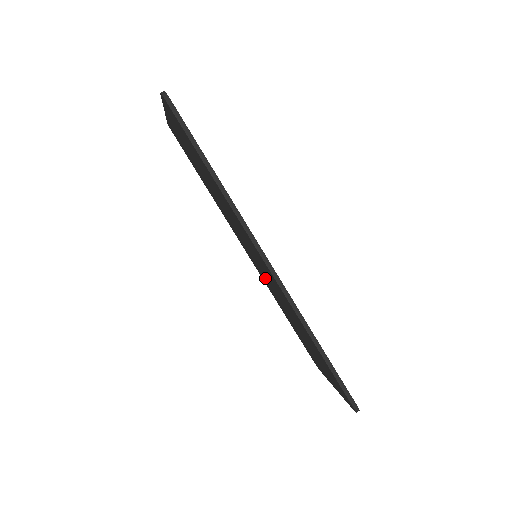
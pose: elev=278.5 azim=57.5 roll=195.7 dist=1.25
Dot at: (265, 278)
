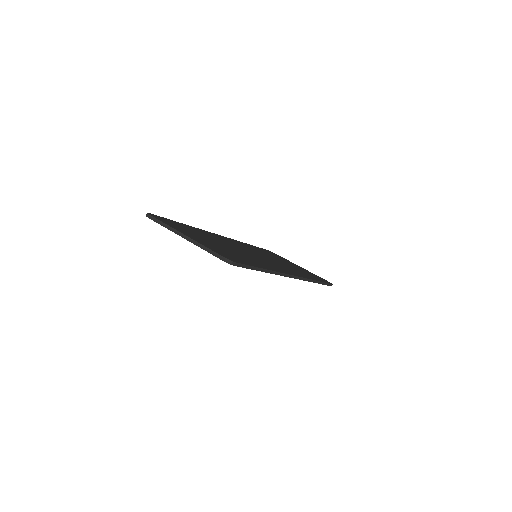
Dot at: occluded
